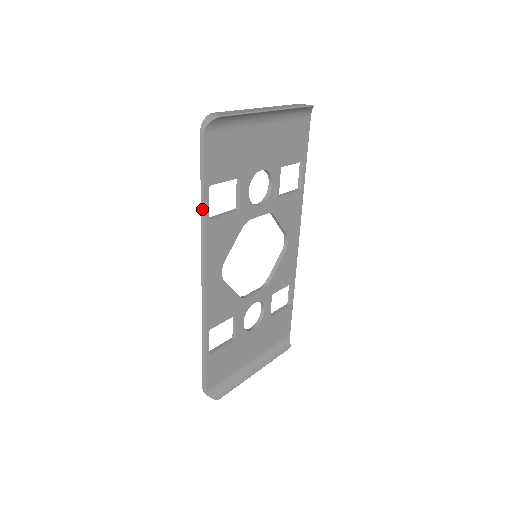
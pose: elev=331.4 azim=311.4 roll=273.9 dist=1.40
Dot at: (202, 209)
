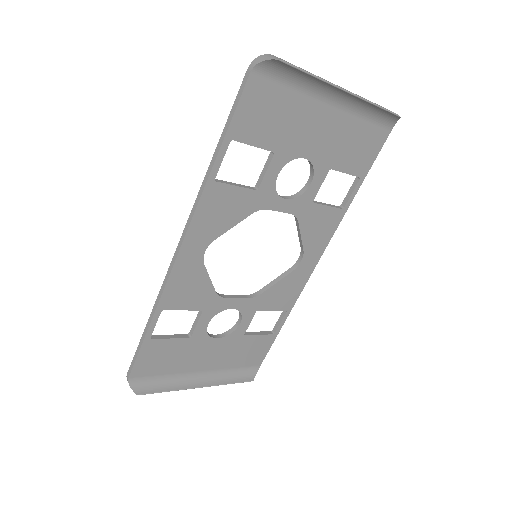
Dot at: (211, 163)
